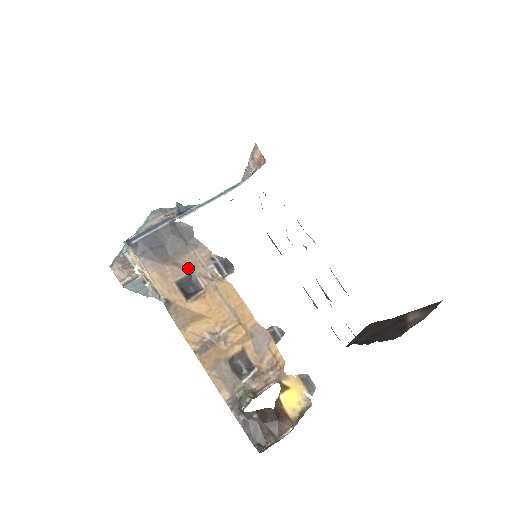
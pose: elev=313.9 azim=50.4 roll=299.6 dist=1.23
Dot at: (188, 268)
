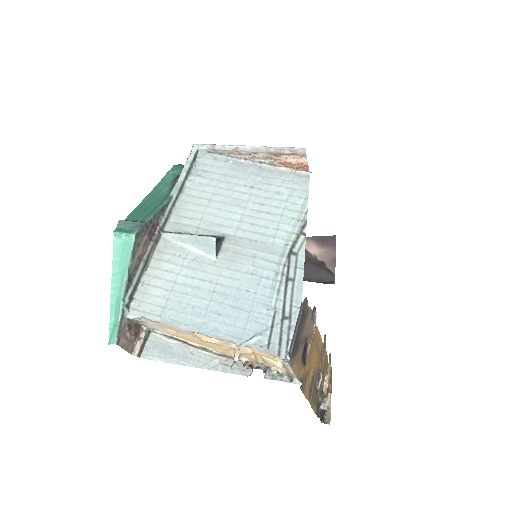
Dot at: (305, 338)
